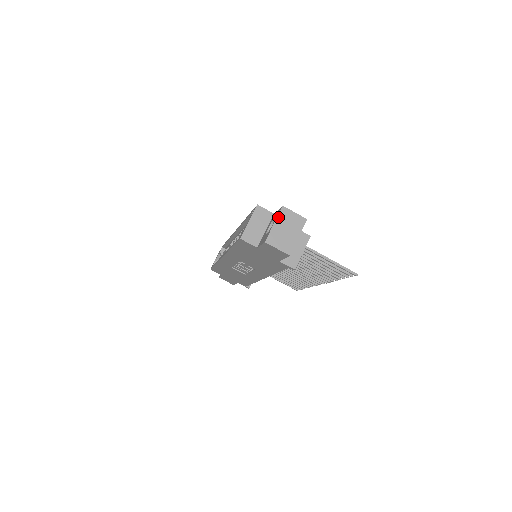
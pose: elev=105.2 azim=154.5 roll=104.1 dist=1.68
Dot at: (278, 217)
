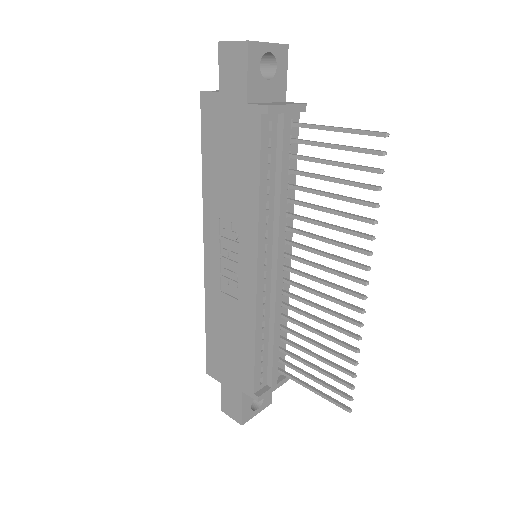
Dot at: occluded
